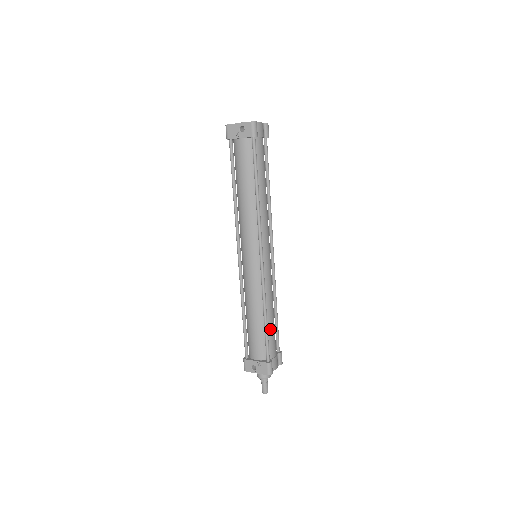
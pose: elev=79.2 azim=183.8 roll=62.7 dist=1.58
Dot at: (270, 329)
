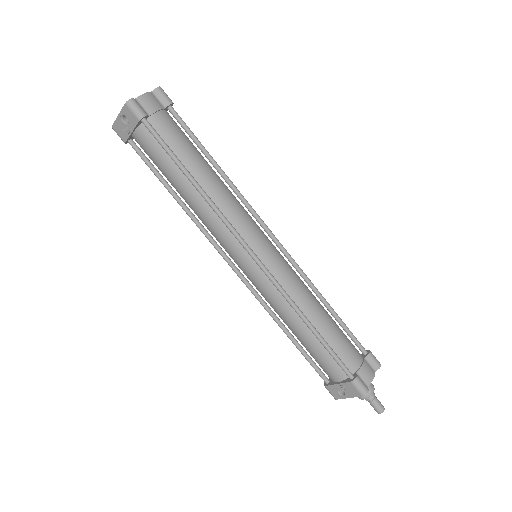
Dot at: (330, 336)
